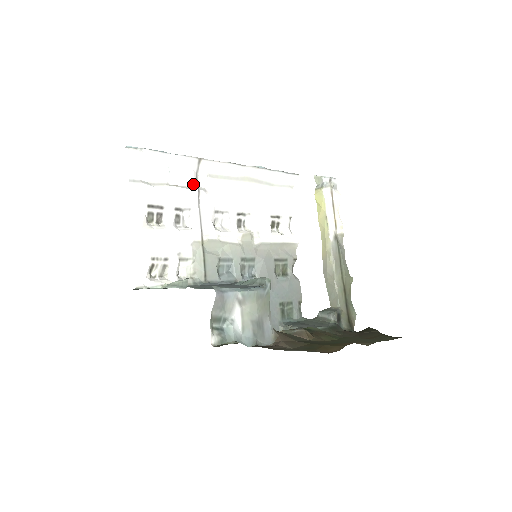
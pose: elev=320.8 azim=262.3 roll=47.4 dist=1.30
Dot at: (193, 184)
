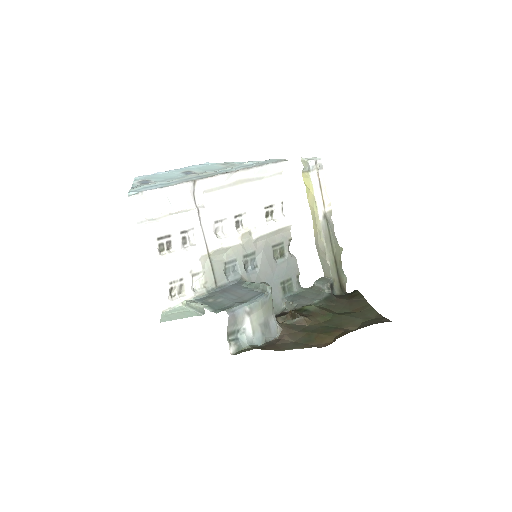
Dot at: (192, 205)
